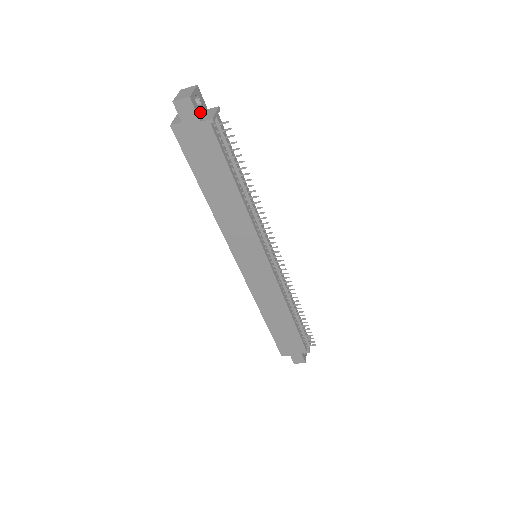
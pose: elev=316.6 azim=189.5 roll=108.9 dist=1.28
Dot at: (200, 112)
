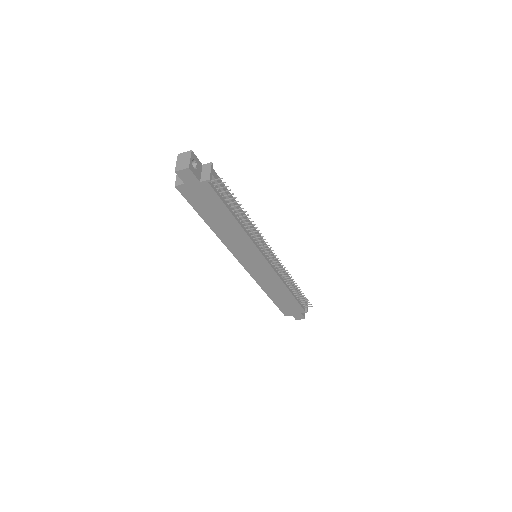
Dot at: (198, 173)
